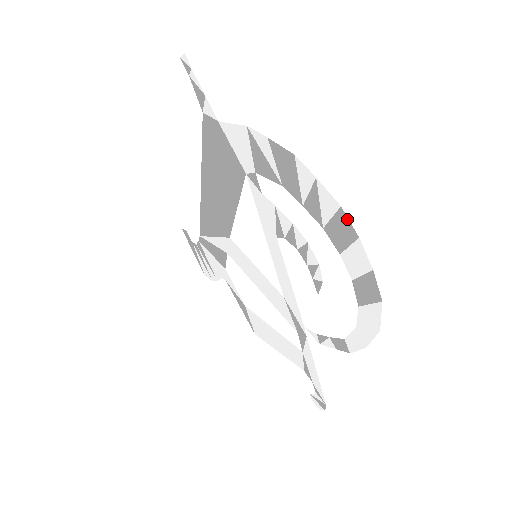
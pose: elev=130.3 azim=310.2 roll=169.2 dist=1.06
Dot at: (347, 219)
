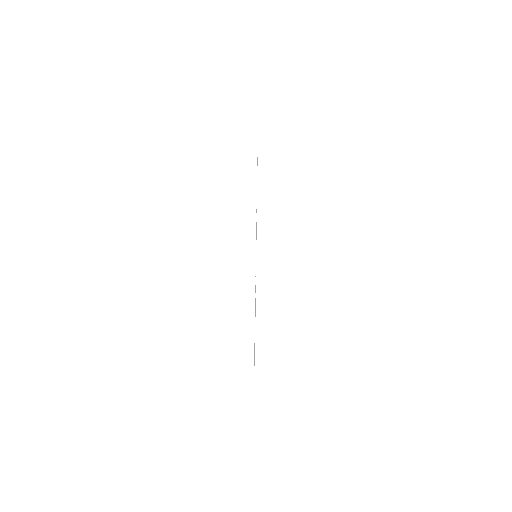
Dot at: occluded
